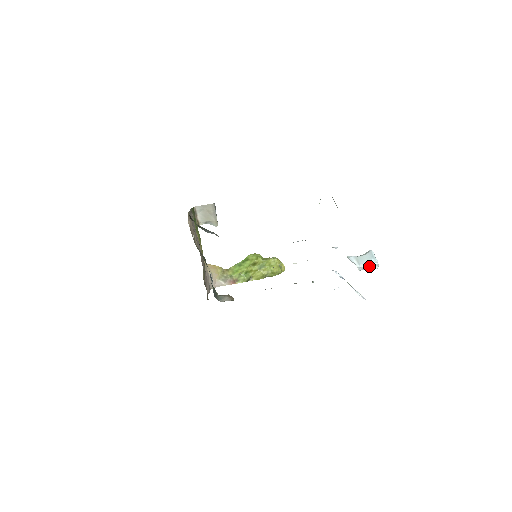
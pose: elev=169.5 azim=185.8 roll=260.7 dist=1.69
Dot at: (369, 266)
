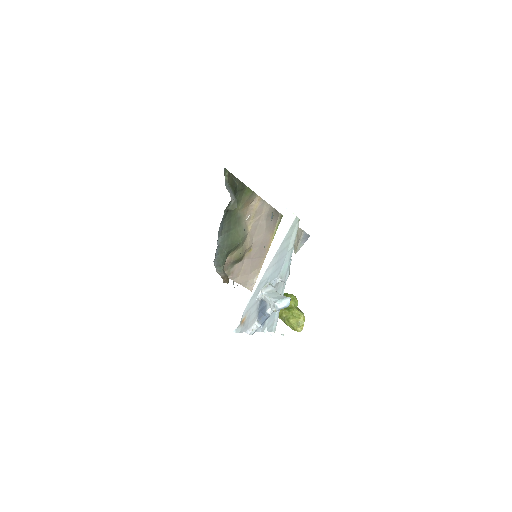
Dot at: (270, 301)
